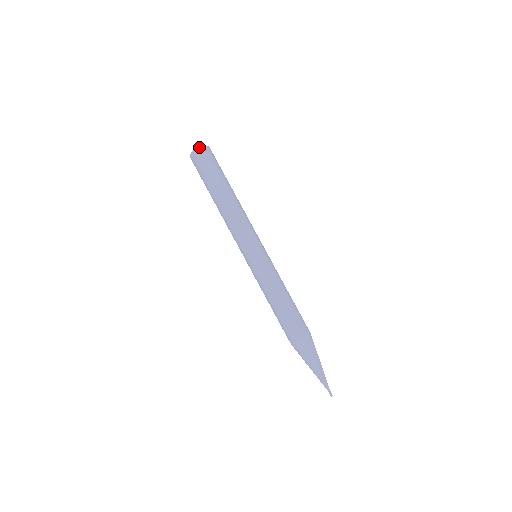
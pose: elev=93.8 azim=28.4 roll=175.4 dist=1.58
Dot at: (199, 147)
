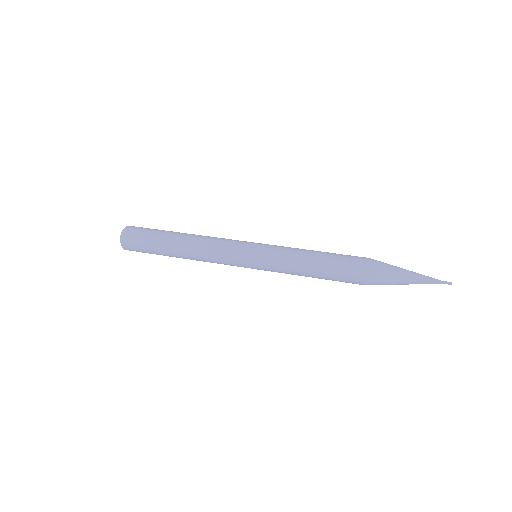
Dot at: (122, 231)
